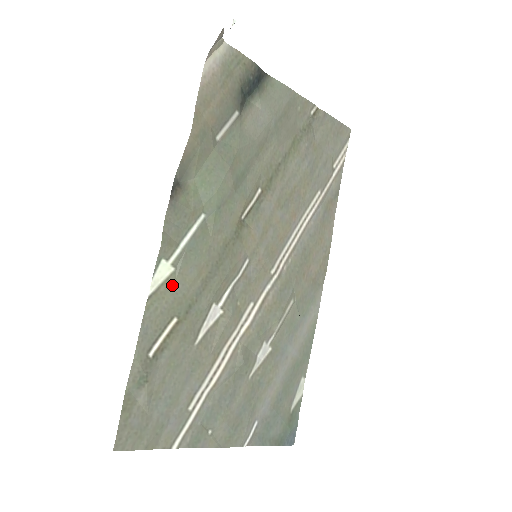
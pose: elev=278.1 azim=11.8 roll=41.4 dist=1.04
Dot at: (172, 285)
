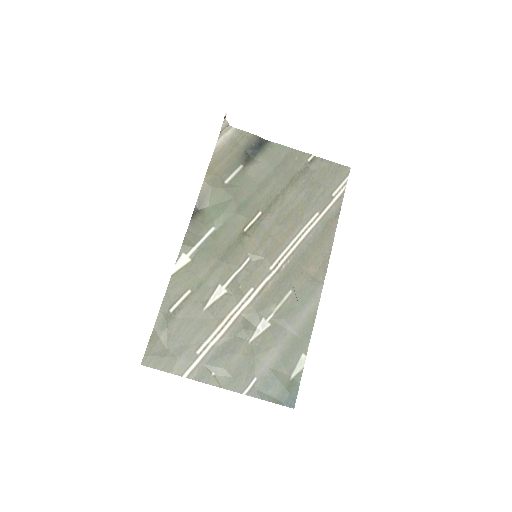
Dot at: (188, 269)
